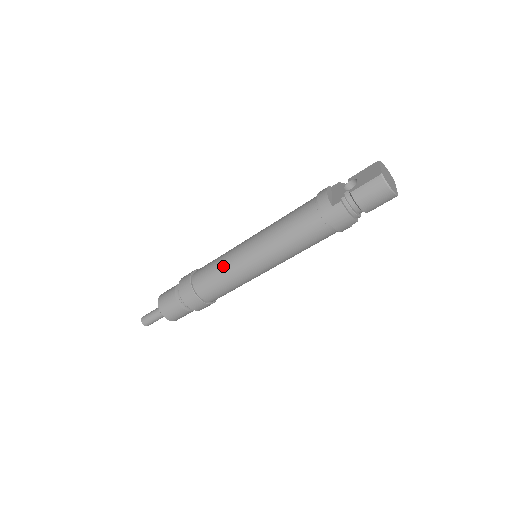
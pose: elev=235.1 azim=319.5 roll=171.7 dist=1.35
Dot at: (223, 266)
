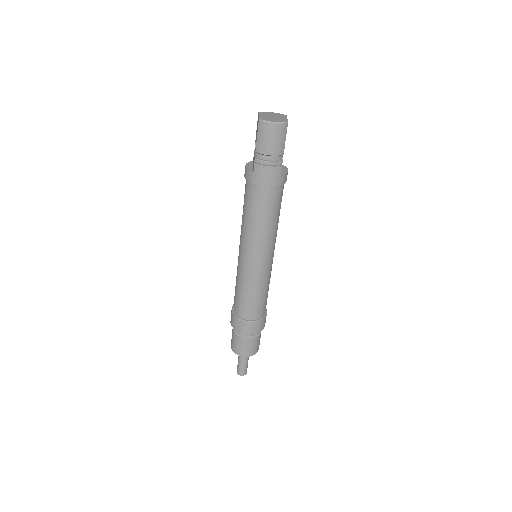
Dot at: (239, 282)
